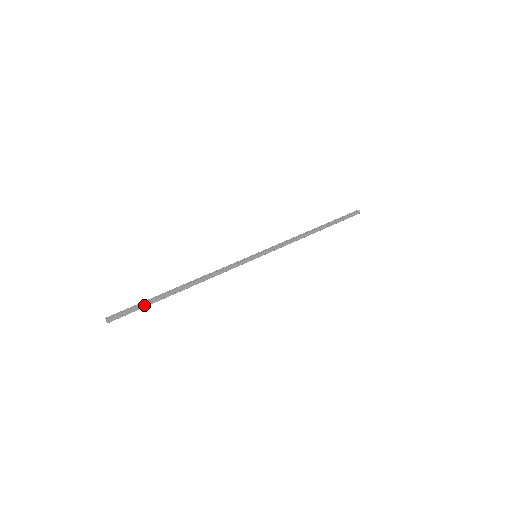
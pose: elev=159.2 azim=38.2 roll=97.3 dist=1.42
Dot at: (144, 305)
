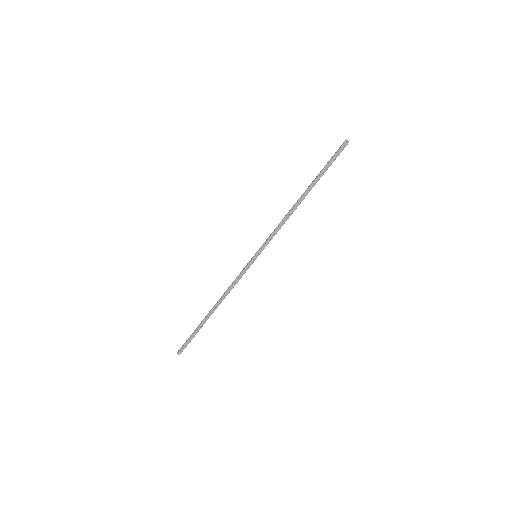
Dot at: (194, 335)
